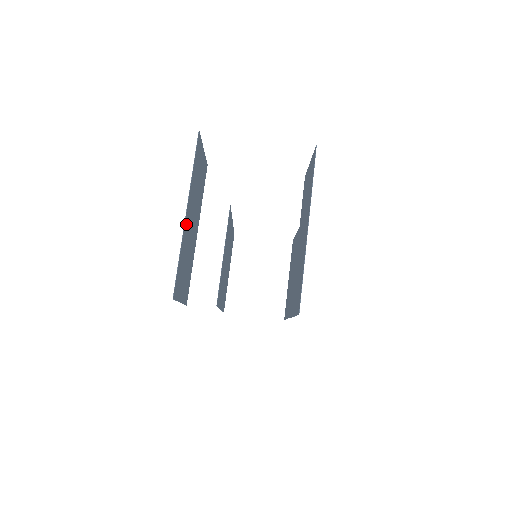
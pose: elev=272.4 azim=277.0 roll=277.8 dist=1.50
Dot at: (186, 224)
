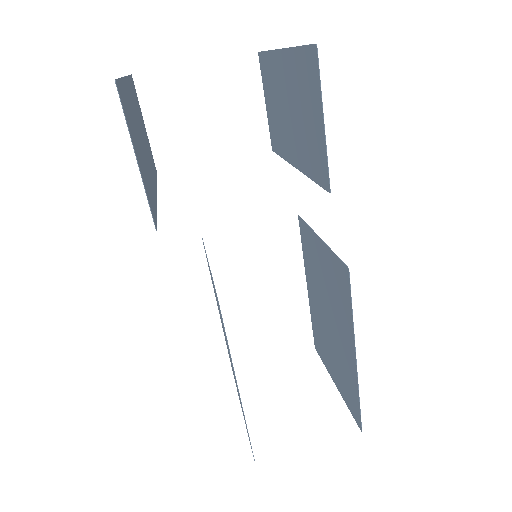
Dot at: (128, 92)
